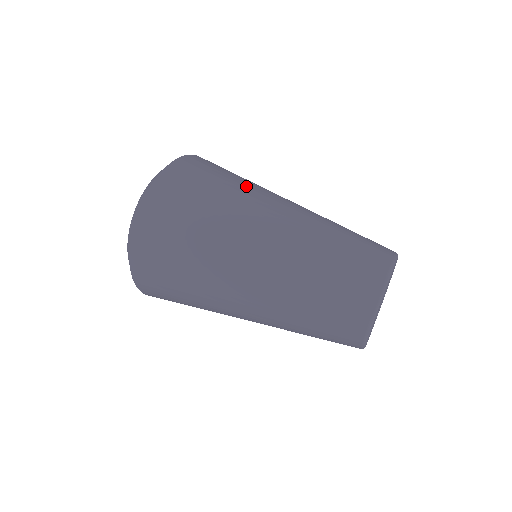
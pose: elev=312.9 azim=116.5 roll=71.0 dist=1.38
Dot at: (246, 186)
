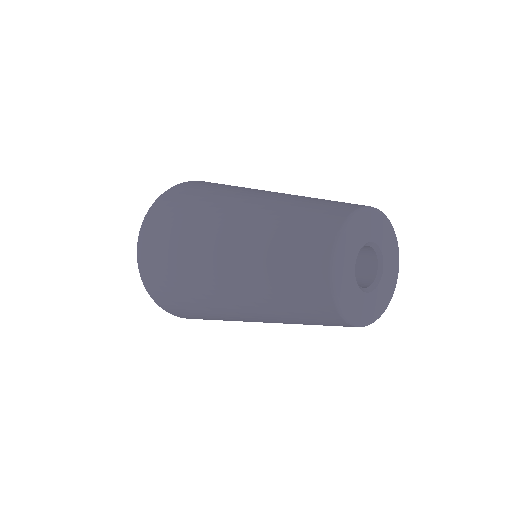
Dot at: occluded
